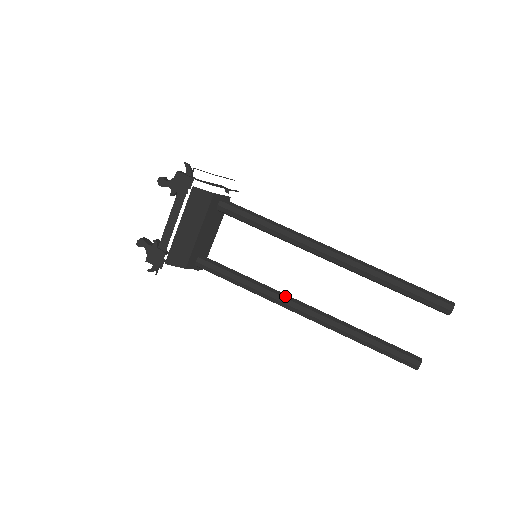
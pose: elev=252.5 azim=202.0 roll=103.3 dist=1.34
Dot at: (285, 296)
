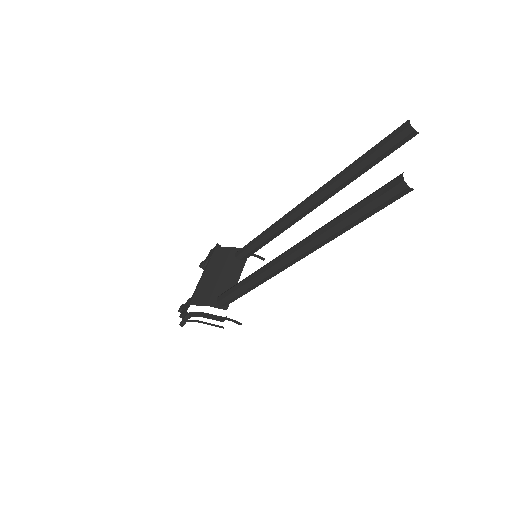
Dot at: occluded
